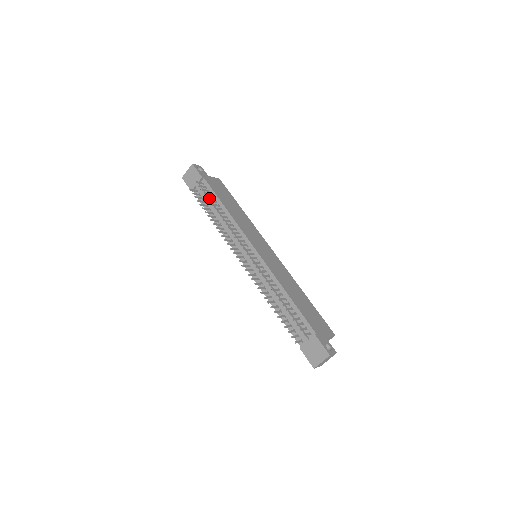
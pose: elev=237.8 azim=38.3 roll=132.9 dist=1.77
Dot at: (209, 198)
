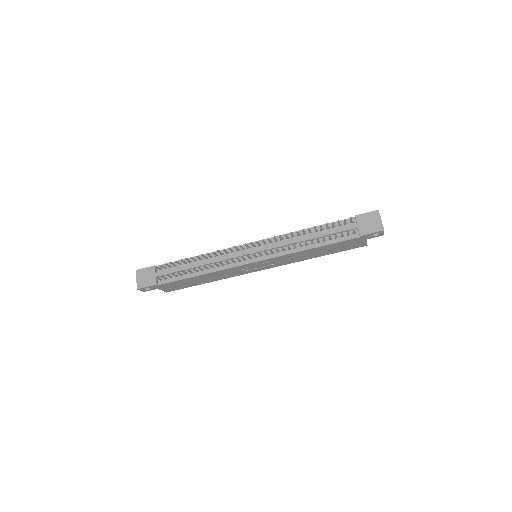
Dot at: (177, 268)
